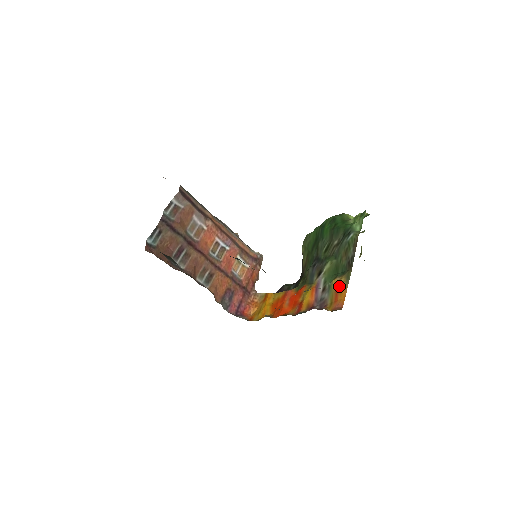
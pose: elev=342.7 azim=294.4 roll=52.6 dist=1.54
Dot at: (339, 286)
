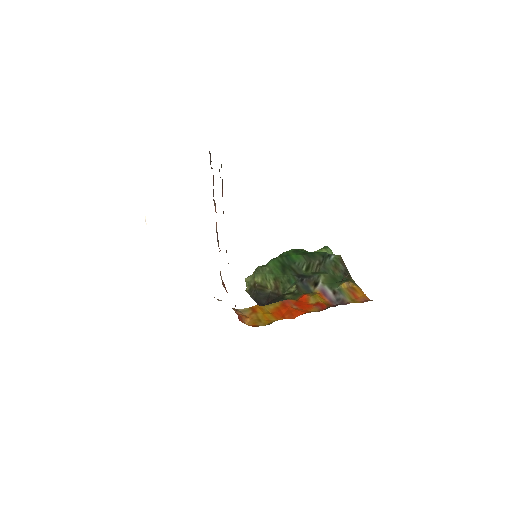
Dot at: (351, 288)
